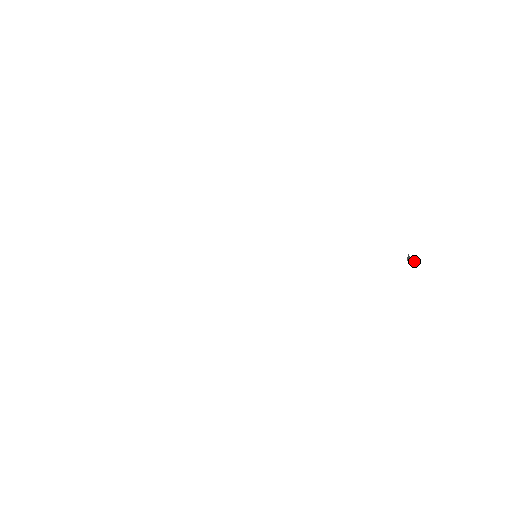
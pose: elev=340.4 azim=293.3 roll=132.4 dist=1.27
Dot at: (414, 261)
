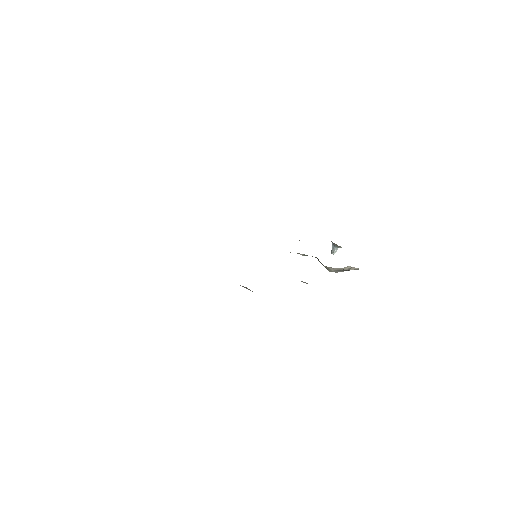
Dot at: (336, 251)
